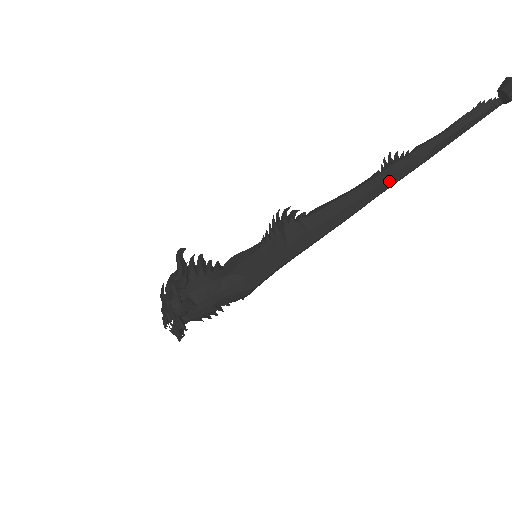
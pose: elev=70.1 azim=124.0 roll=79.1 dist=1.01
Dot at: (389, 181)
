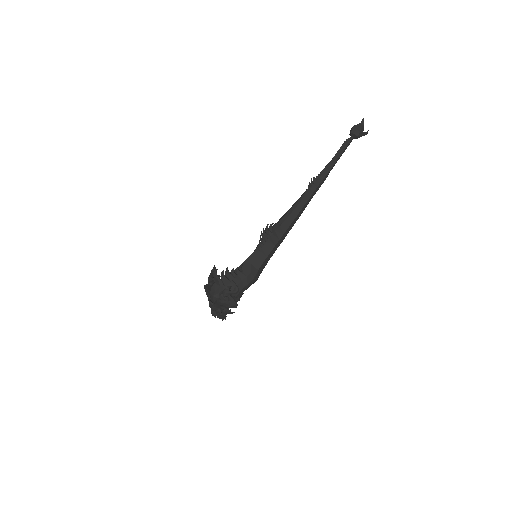
Dot at: (314, 193)
